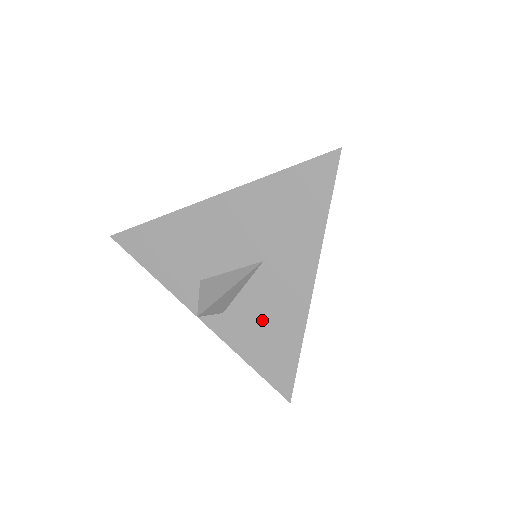
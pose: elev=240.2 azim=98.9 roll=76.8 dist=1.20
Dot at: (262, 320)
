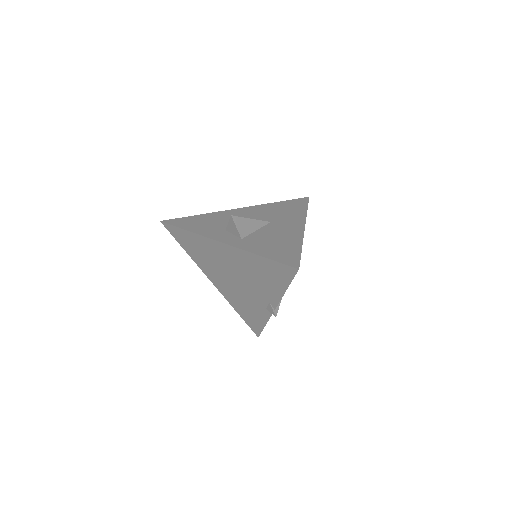
Dot at: (271, 239)
